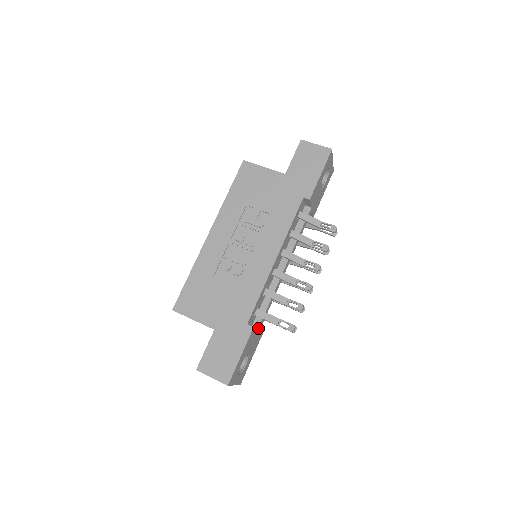
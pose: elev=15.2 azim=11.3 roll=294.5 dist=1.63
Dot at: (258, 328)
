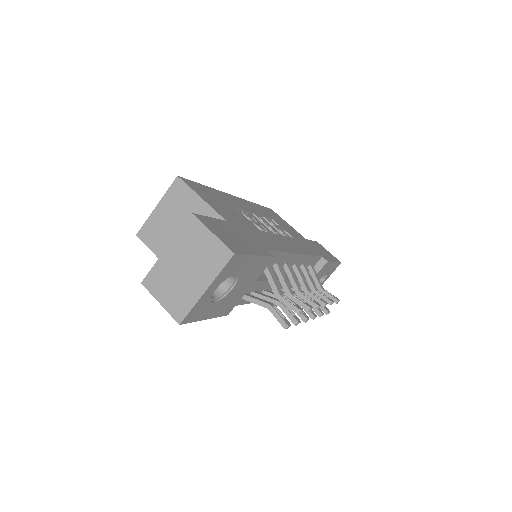
Dot at: (255, 281)
